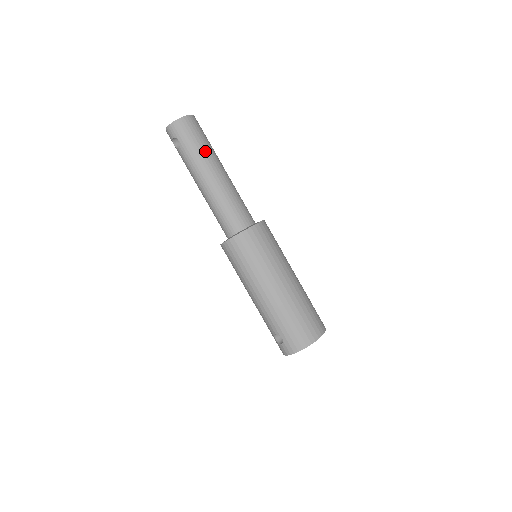
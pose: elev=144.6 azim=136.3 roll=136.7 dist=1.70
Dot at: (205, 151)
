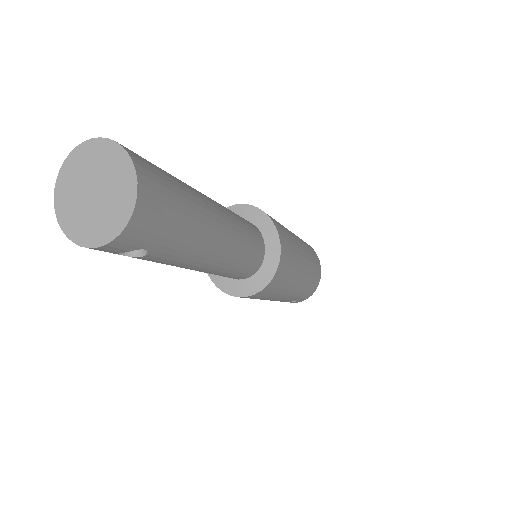
Dot at: (197, 215)
